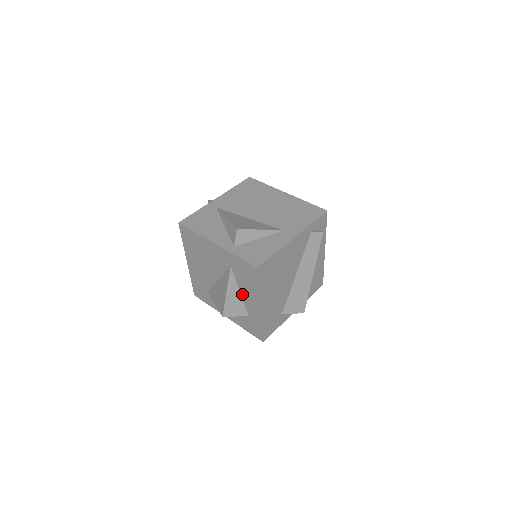
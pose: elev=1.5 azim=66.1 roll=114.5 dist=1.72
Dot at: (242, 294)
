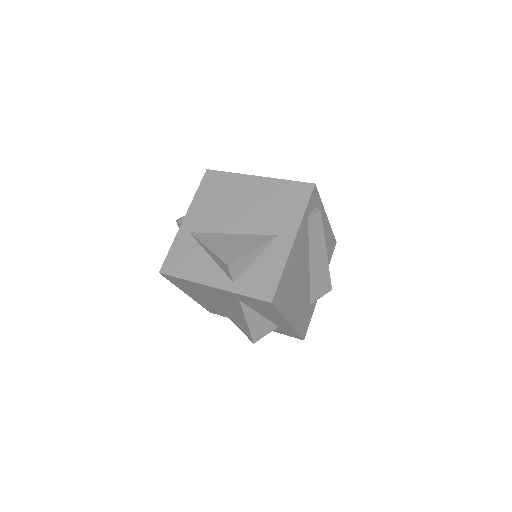
Dot at: (263, 316)
